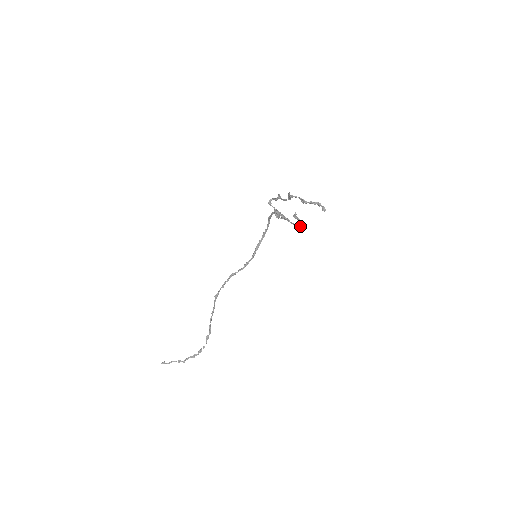
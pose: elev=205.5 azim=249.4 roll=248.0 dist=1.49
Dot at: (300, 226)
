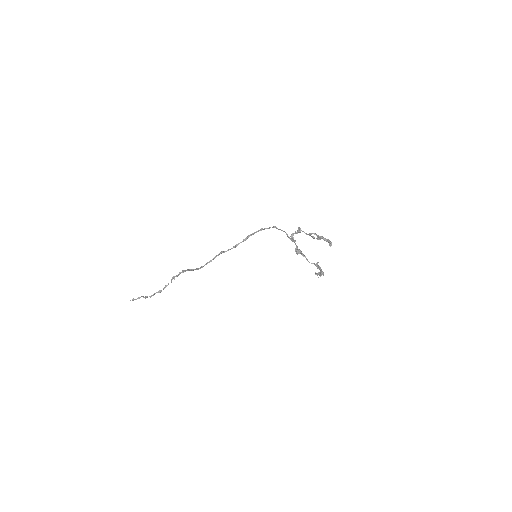
Dot at: (320, 276)
